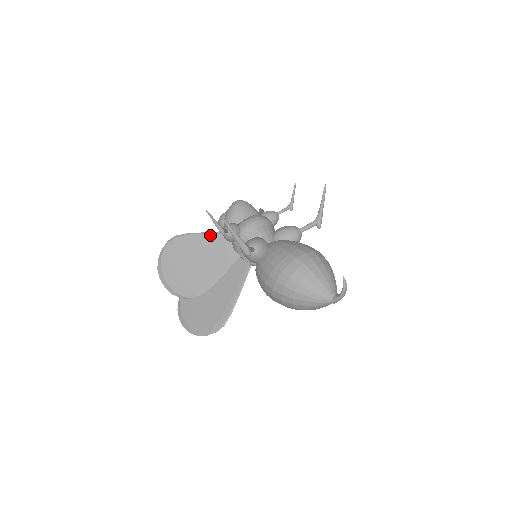
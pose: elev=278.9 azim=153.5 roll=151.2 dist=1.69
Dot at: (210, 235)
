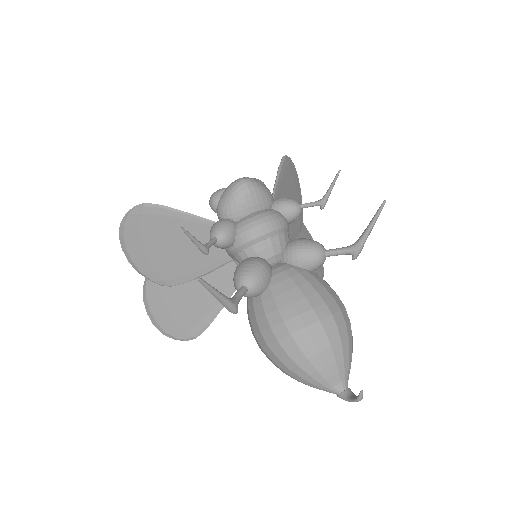
Dot at: (194, 219)
